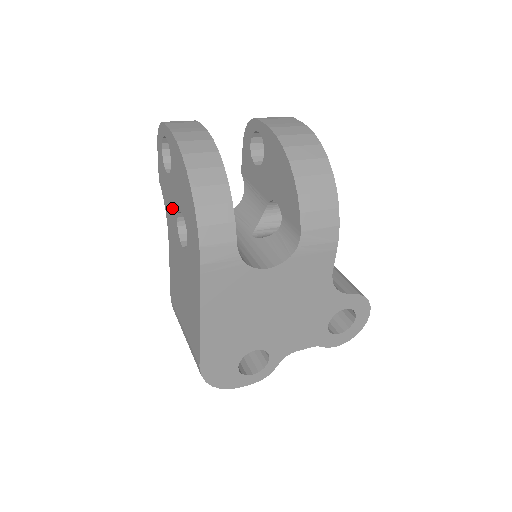
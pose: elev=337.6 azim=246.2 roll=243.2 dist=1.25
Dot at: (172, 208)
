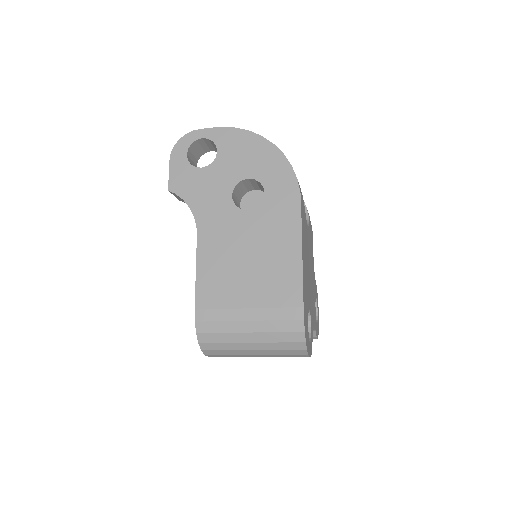
Dot at: (217, 191)
